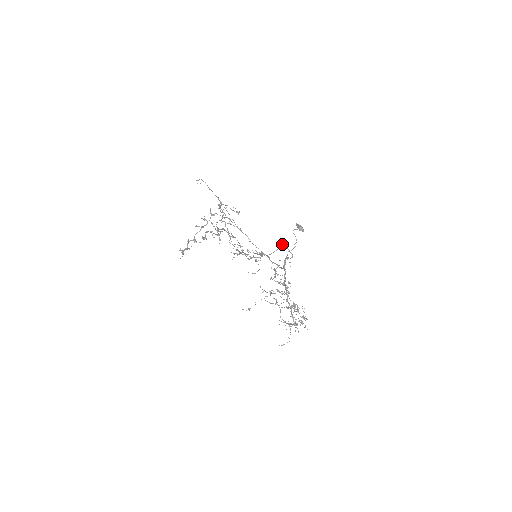
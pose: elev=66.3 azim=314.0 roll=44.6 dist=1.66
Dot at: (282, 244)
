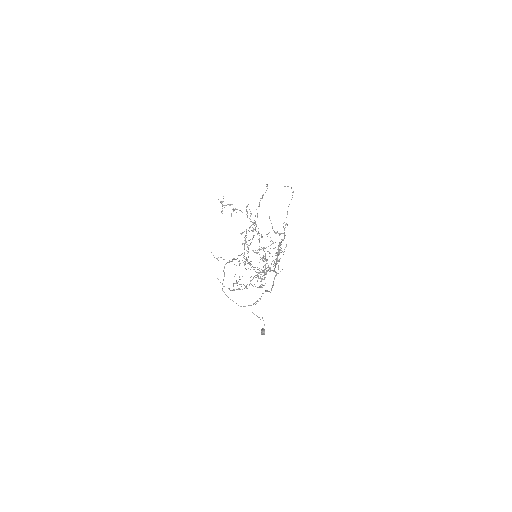
Dot at: occluded
